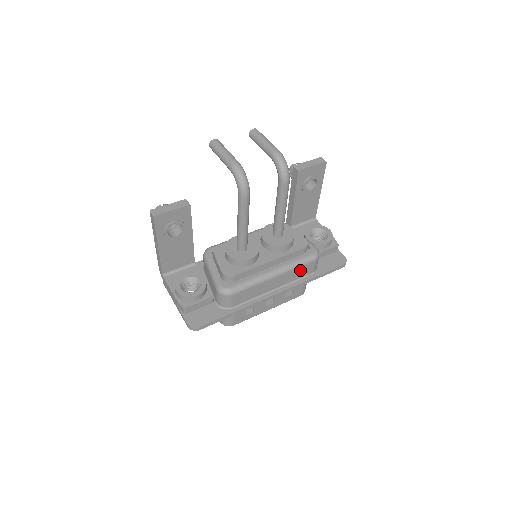
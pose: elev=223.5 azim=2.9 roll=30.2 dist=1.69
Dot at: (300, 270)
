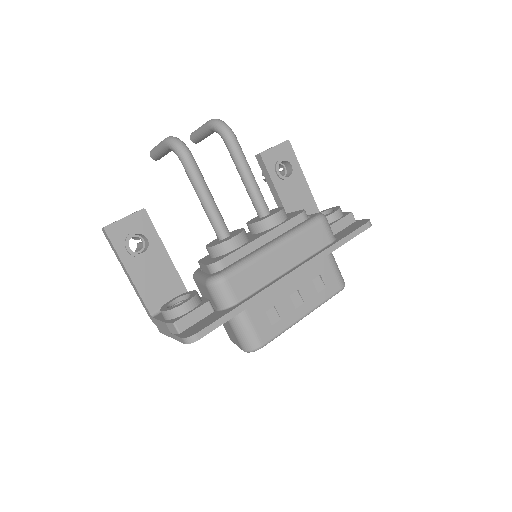
Dot at: (308, 238)
